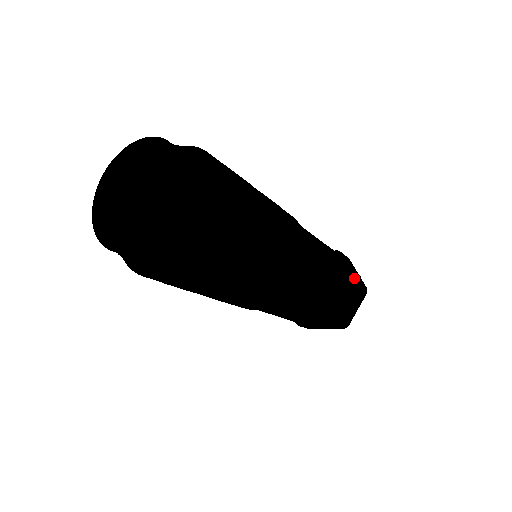
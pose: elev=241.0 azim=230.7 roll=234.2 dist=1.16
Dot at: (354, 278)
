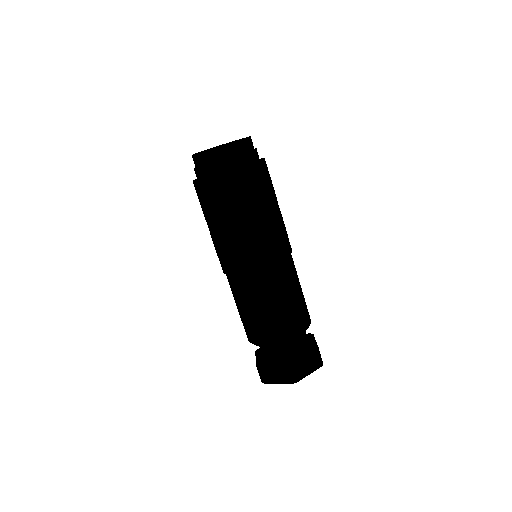
Dot at: (316, 345)
